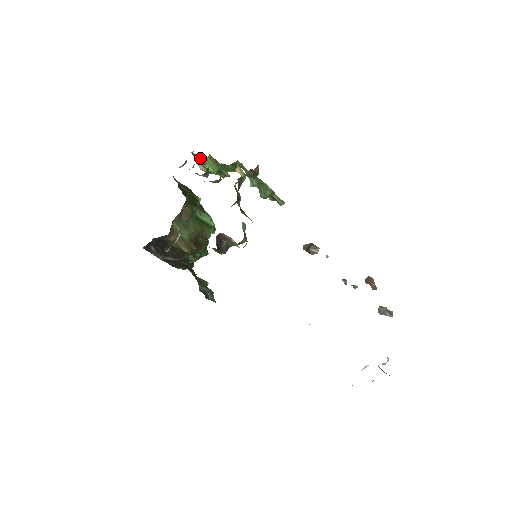
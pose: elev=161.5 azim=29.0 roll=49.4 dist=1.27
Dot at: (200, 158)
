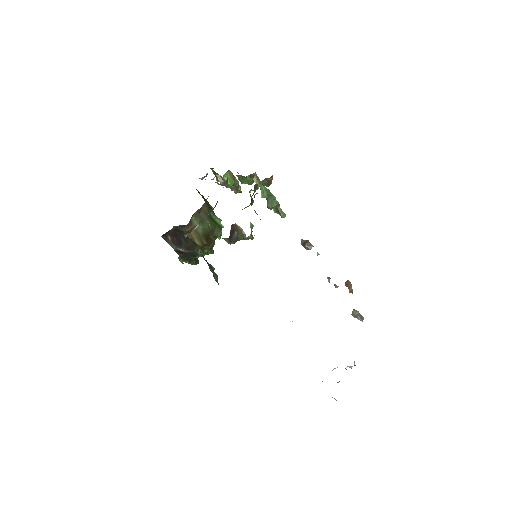
Dot at: occluded
